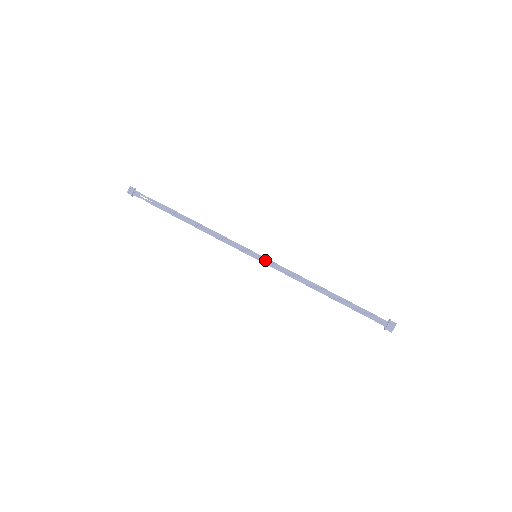
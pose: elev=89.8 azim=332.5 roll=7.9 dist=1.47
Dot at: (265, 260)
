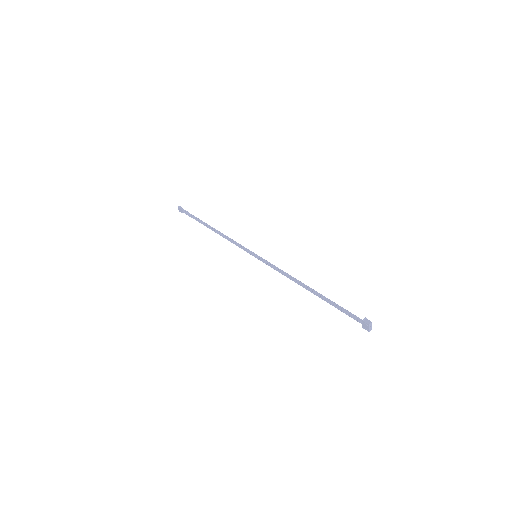
Dot at: (262, 260)
